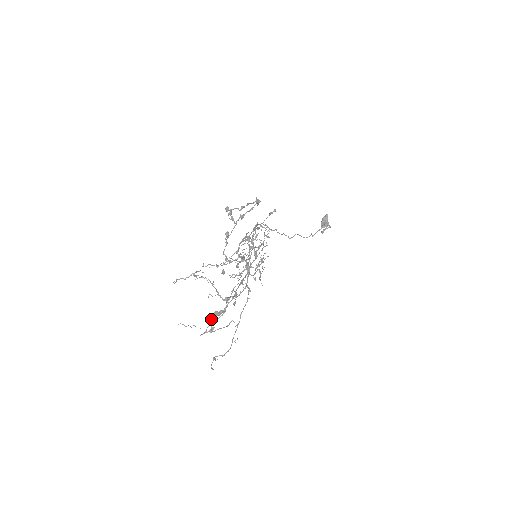
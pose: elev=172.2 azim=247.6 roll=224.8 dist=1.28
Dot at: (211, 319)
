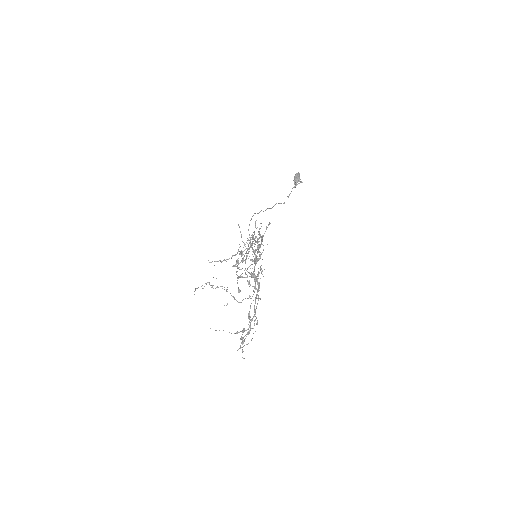
Dot at: occluded
